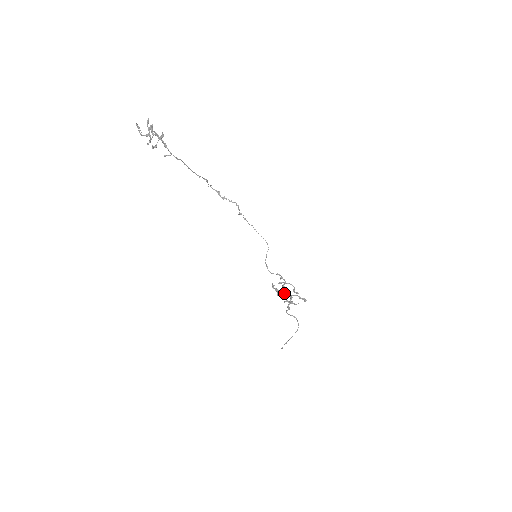
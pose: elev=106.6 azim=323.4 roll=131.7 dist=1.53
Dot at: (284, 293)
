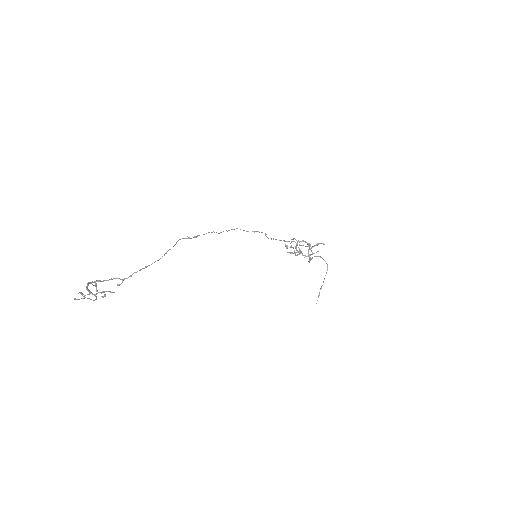
Dot at: (300, 252)
